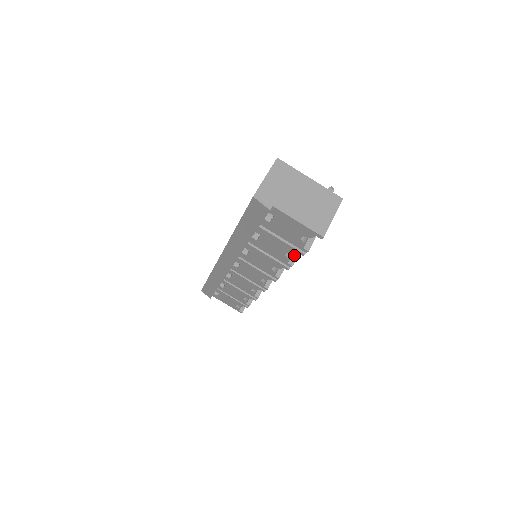
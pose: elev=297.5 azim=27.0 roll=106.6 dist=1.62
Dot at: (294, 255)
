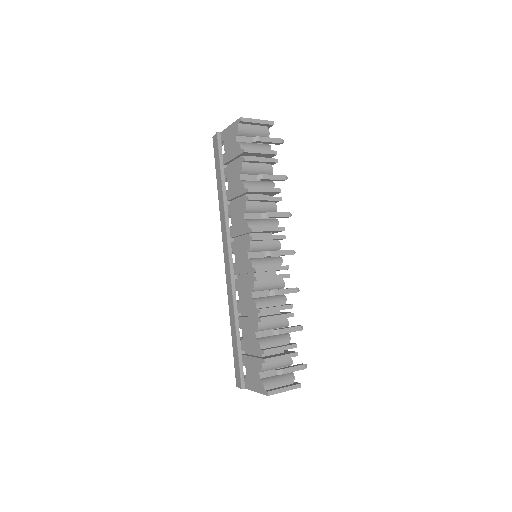
Dot at: (255, 189)
